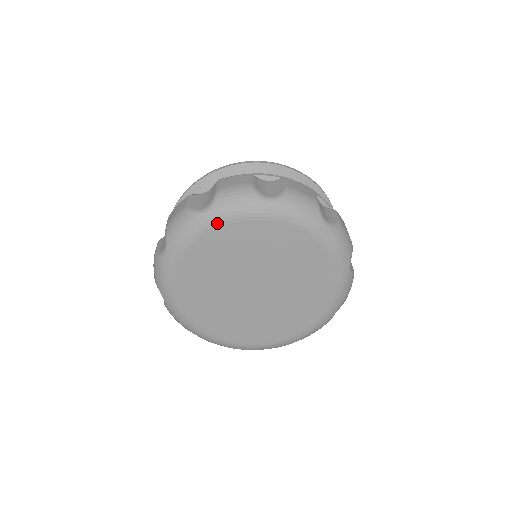
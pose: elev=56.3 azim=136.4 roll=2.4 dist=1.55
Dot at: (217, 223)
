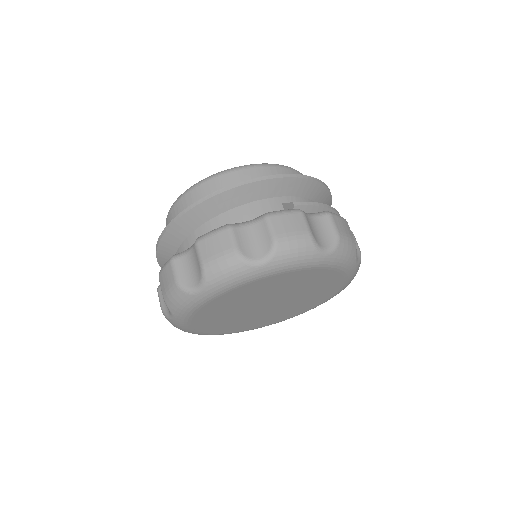
Dot at: (271, 274)
